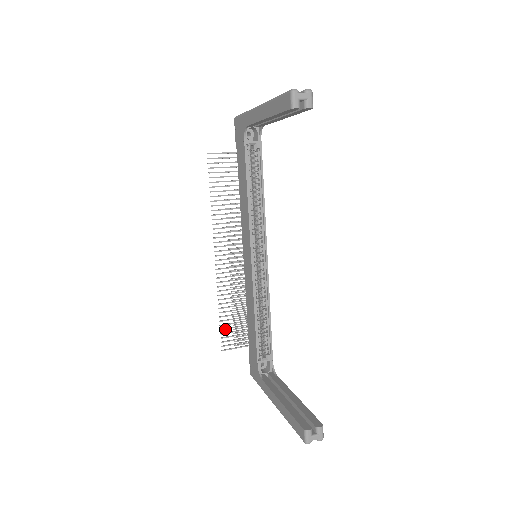
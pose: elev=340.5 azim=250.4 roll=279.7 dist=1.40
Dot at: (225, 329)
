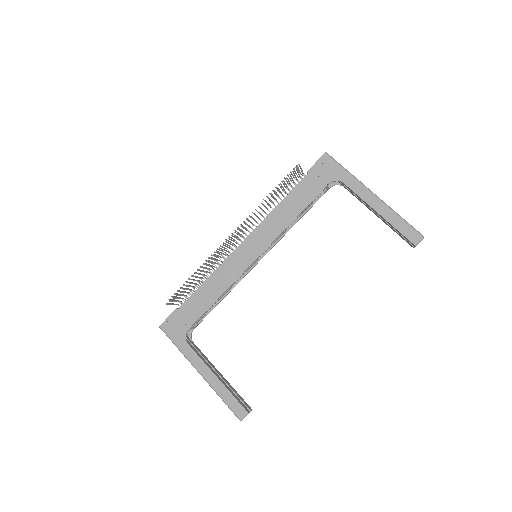
Dot at: (183, 289)
